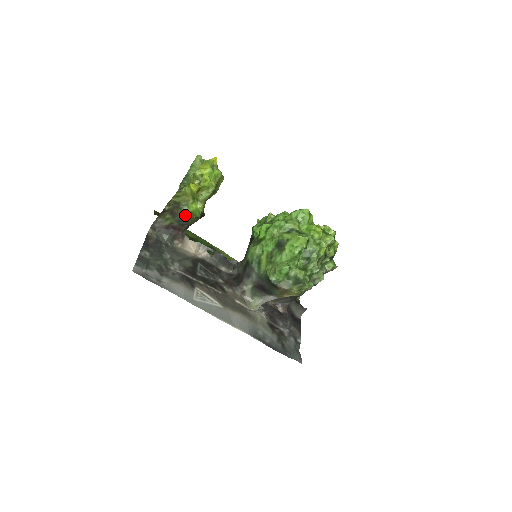
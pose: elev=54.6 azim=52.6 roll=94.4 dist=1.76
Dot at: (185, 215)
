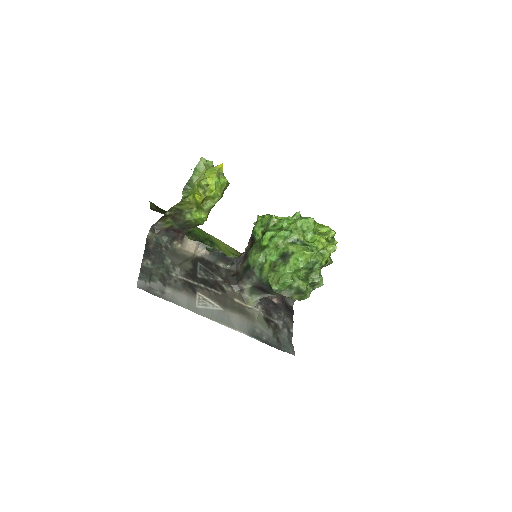
Dot at: (187, 221)
